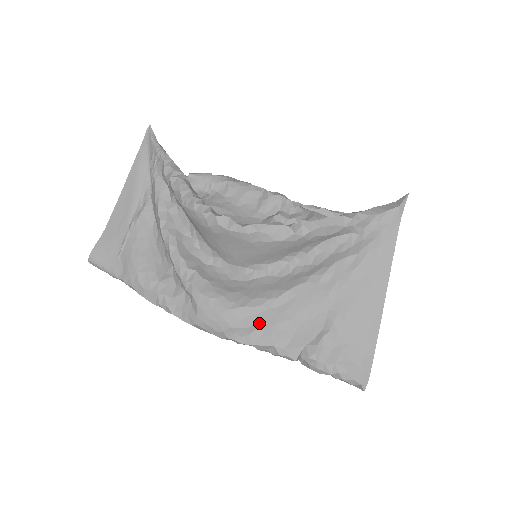
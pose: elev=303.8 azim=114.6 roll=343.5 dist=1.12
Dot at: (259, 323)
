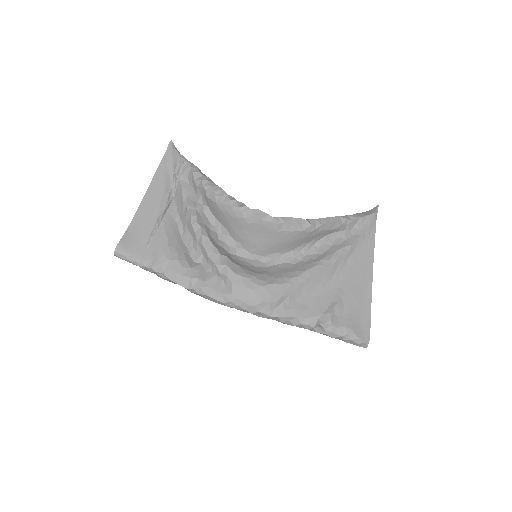
Dot at: (284, 298)
